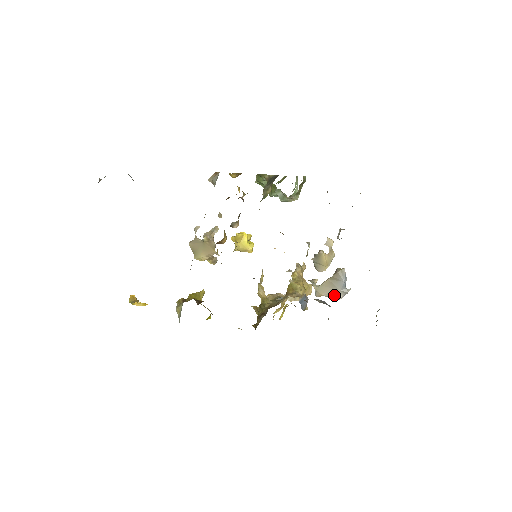
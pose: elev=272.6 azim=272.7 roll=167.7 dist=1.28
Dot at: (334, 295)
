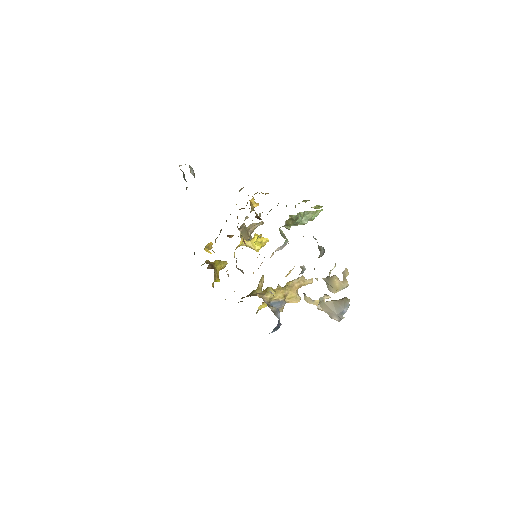
Dot at: (332, 315)
